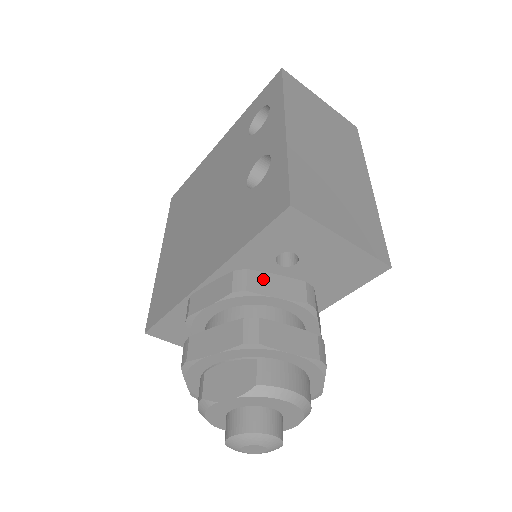
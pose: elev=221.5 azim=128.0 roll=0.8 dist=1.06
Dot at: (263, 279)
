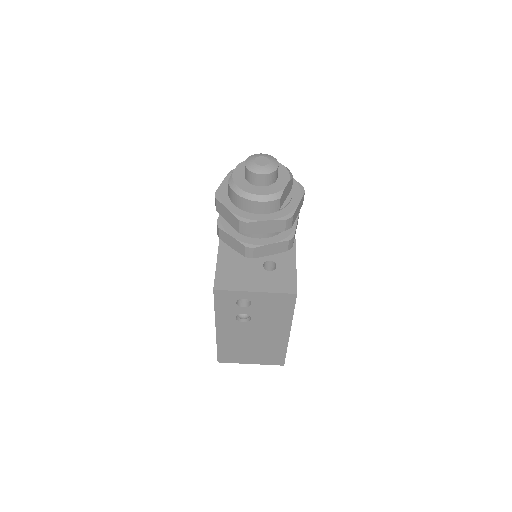
Dot at: occluded
